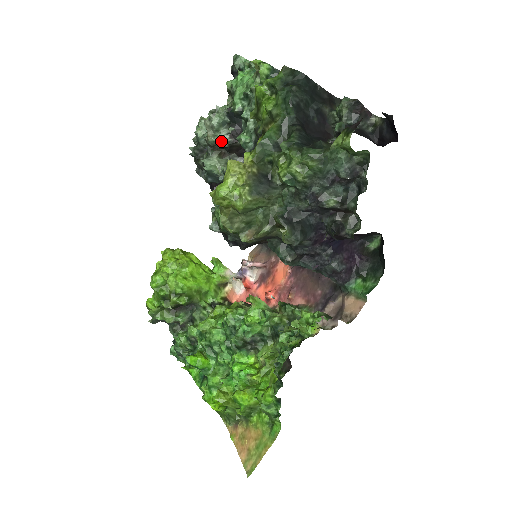
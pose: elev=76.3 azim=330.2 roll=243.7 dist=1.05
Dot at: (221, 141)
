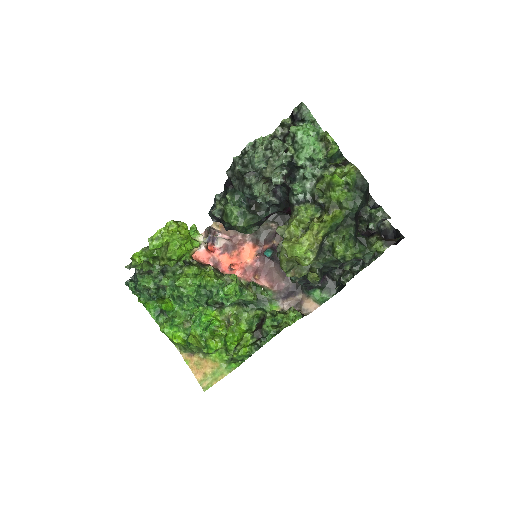
Dot at: (275, 178)
